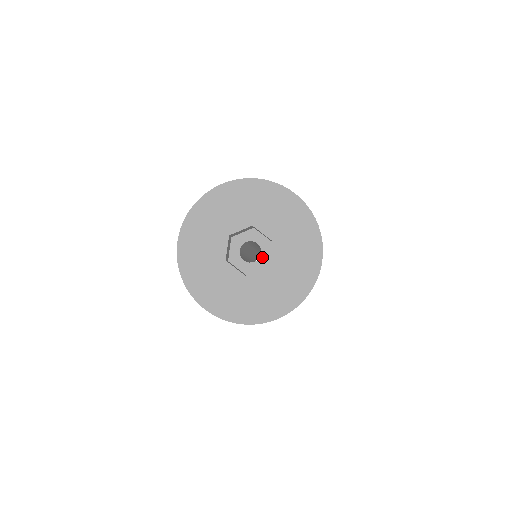
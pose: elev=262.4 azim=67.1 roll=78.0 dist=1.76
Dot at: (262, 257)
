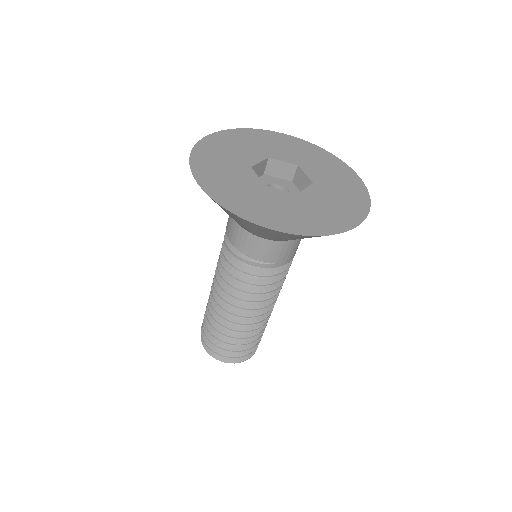
Dot at: occluded
